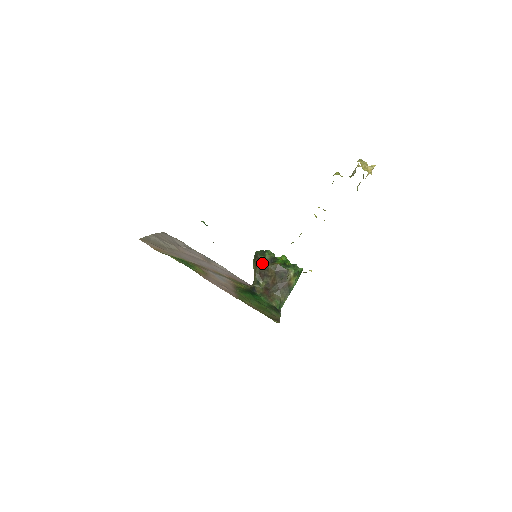
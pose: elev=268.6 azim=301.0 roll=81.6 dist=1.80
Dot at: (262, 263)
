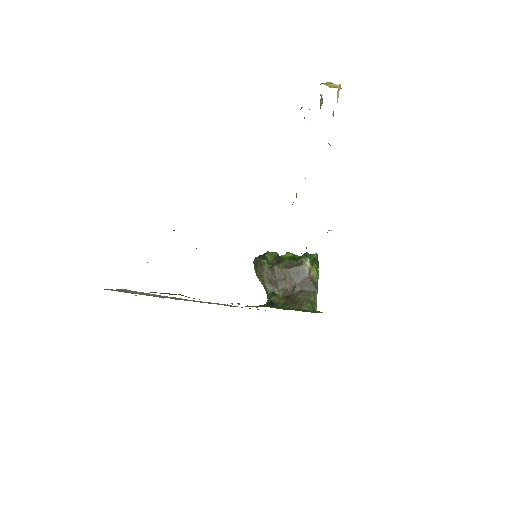
Dot at: (267, 267)
